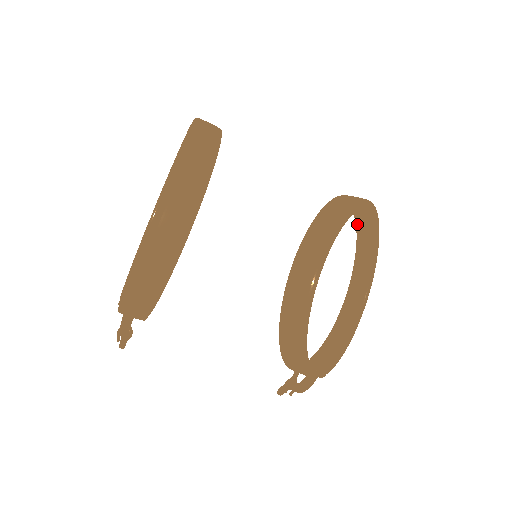
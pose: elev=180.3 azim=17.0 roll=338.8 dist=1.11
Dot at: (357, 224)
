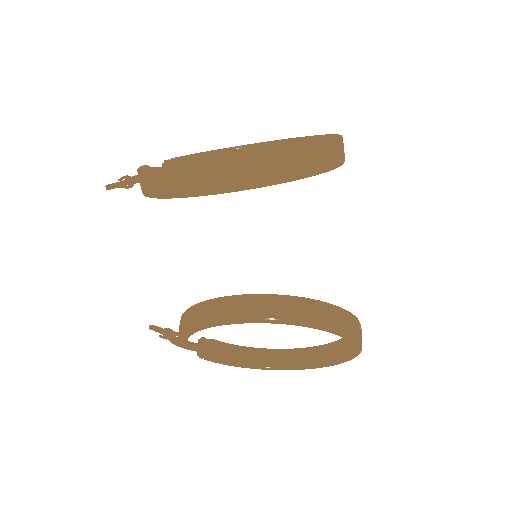
Dot at: occluded
